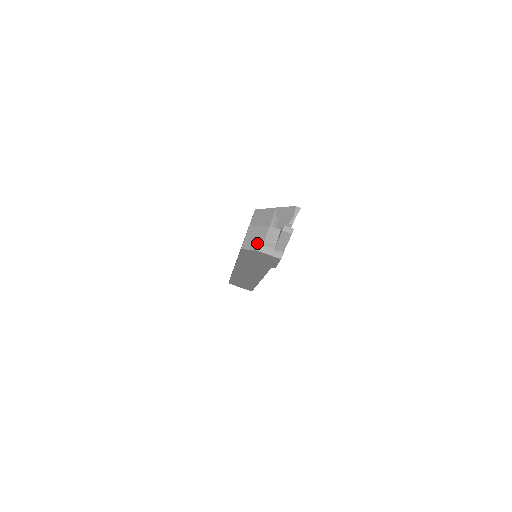
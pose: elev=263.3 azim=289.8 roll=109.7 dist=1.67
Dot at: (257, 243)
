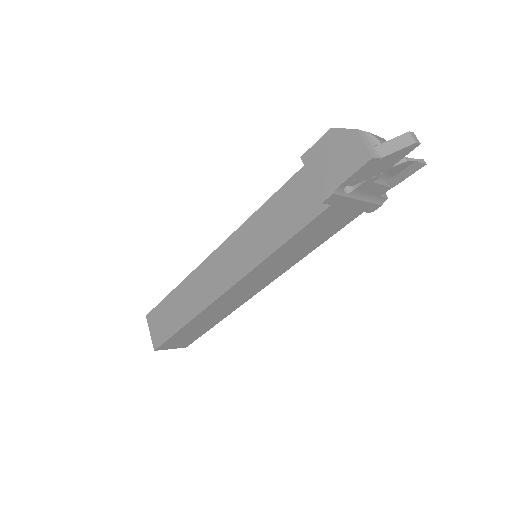
Dot at: occluded
